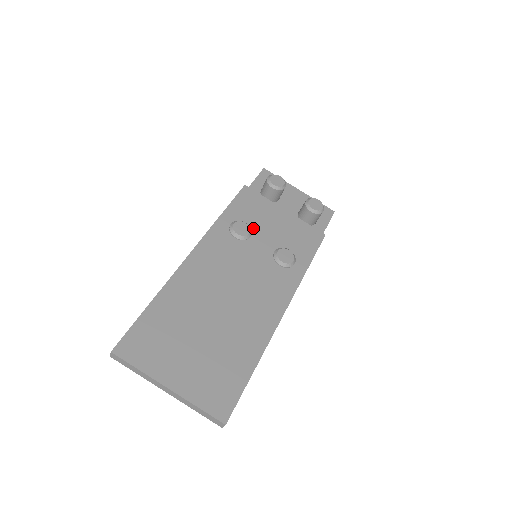
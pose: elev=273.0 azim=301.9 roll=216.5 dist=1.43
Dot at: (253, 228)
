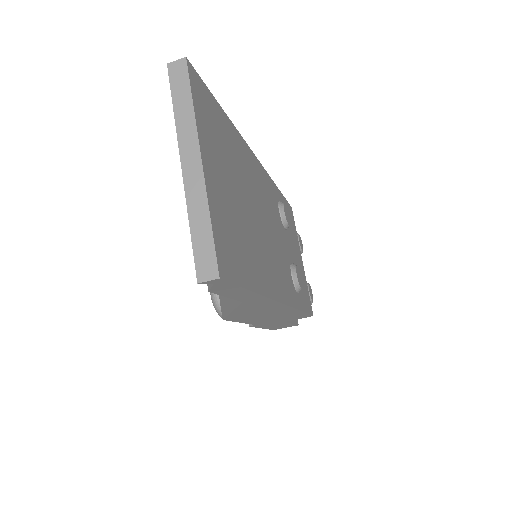
Dot at: (288, 229)
